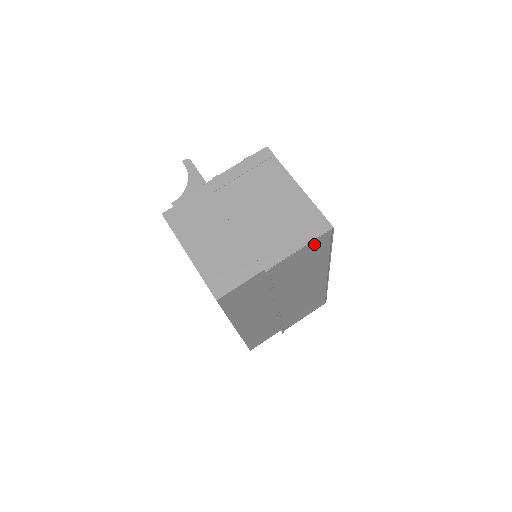
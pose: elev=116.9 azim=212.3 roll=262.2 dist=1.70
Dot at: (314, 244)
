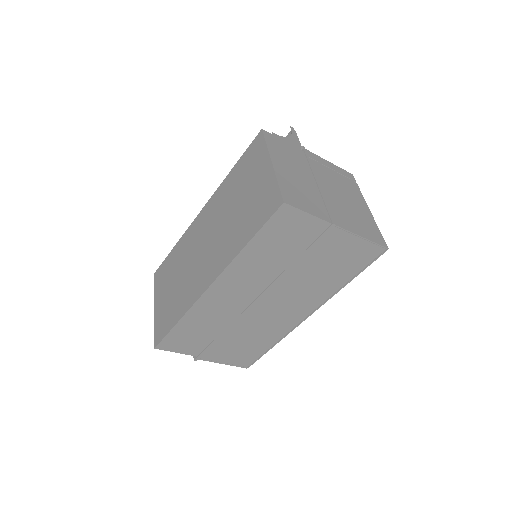
Dot at: (365, 249)
